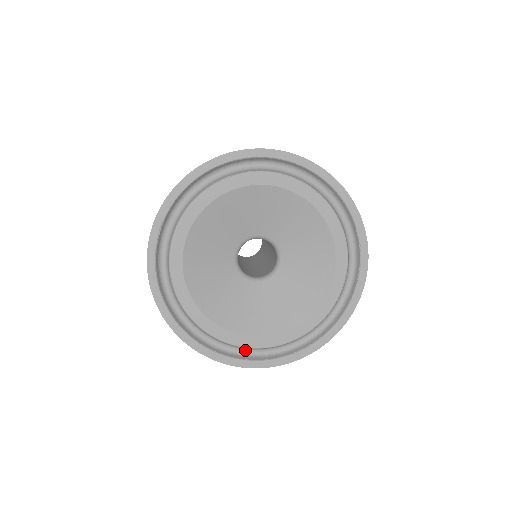
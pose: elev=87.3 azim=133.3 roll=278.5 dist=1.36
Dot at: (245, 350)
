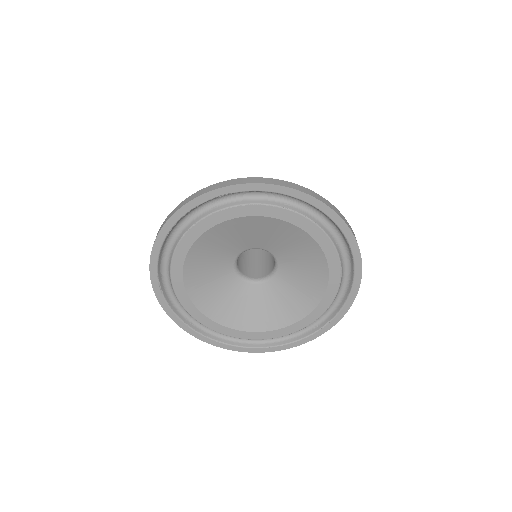
Dot at: occluded
